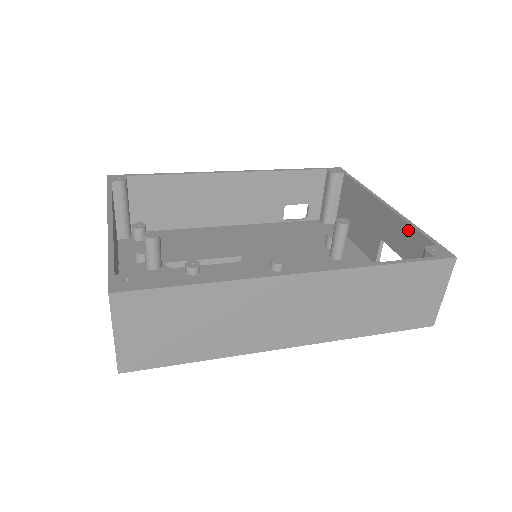
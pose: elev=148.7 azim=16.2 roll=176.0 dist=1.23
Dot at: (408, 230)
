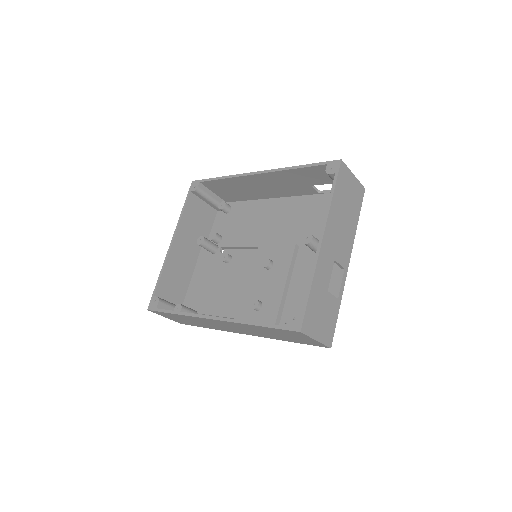
Dot at: occluded
